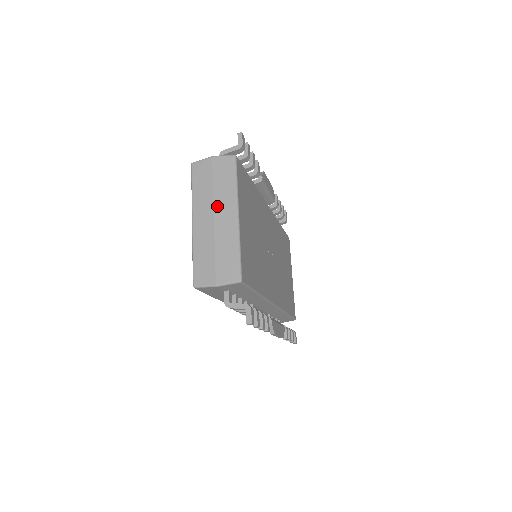
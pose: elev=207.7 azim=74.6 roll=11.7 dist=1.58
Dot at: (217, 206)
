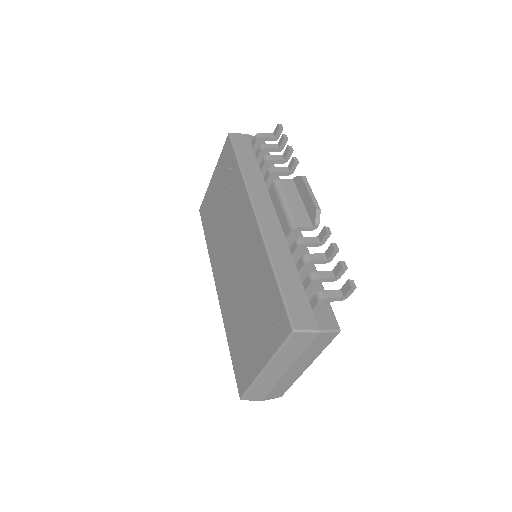
Dot at: (296, 364)
